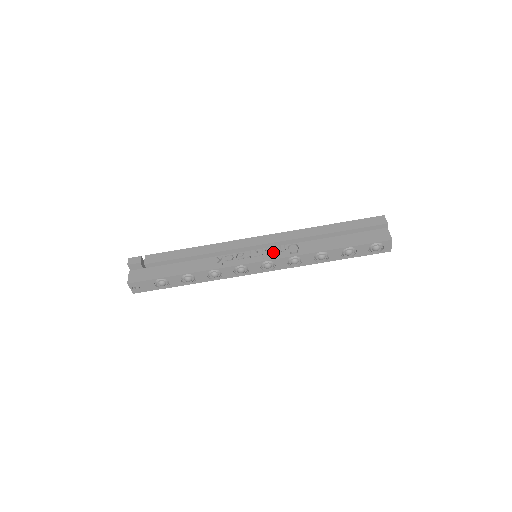
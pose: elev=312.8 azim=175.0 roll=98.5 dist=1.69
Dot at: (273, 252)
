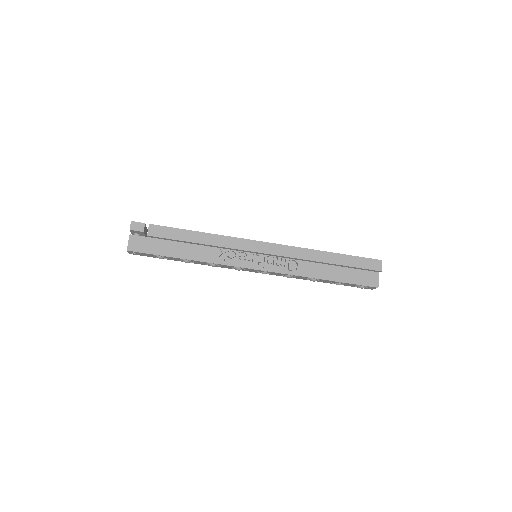
Dot at: (273, 260)
